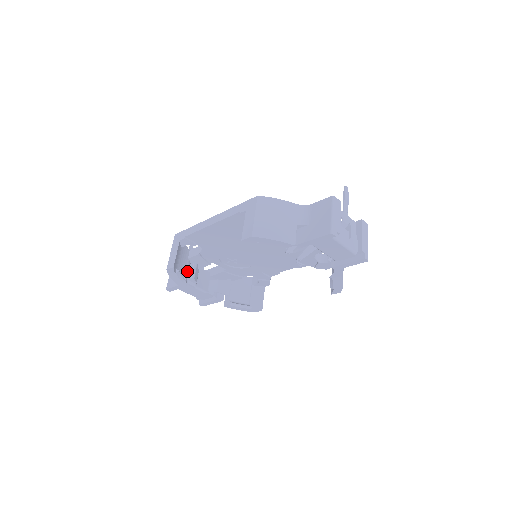
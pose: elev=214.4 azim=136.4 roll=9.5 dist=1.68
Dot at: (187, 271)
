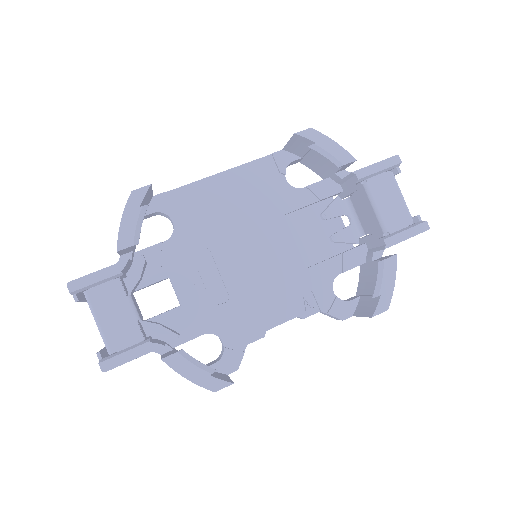
Dot at: occluded
